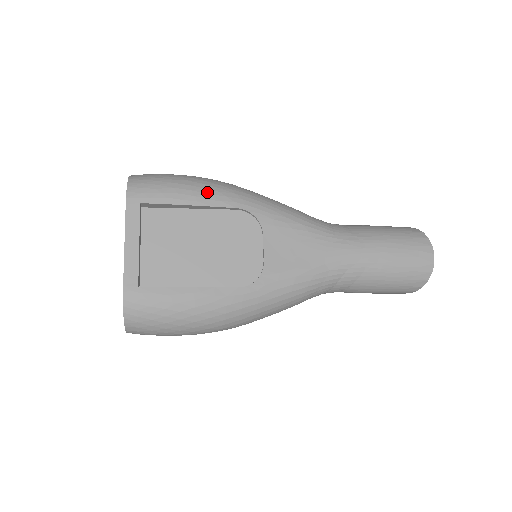
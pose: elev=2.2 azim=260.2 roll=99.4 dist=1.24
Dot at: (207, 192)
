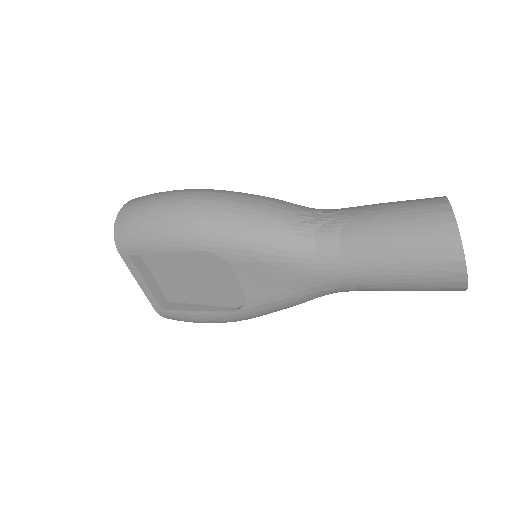
Dot at: (169, 239)
